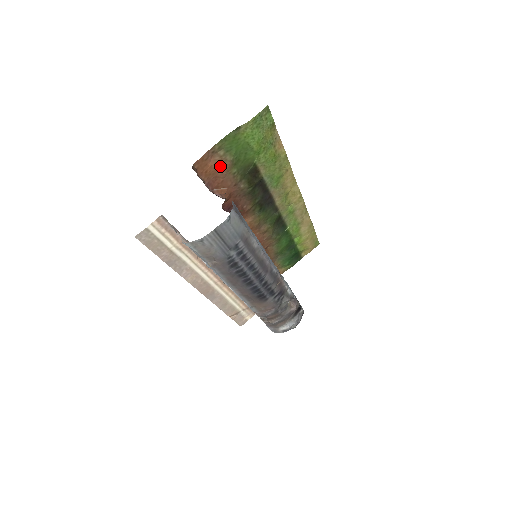
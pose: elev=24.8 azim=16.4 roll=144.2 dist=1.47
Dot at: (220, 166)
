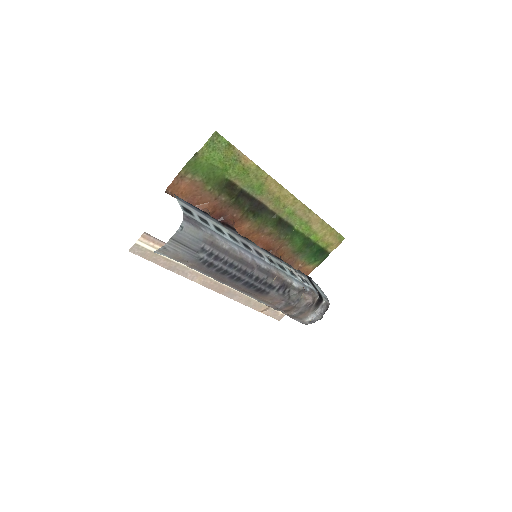
Dot at: (193, 186)
